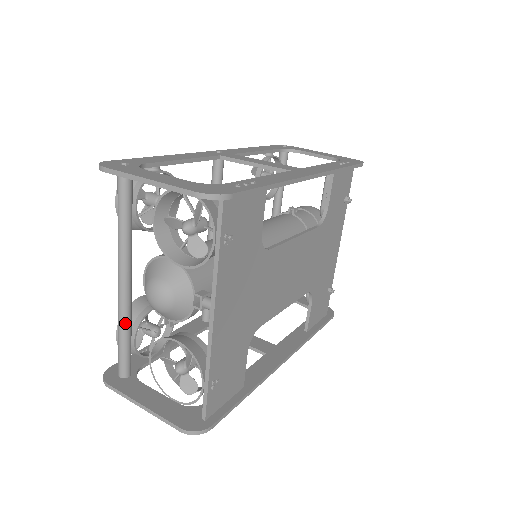
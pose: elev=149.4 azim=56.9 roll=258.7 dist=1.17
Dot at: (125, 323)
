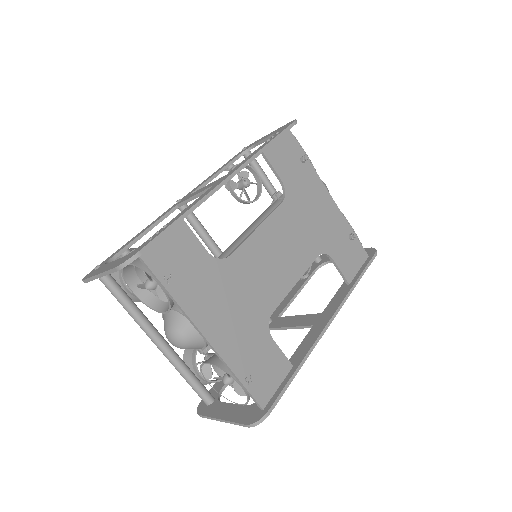
Dot at: (179, 367)
